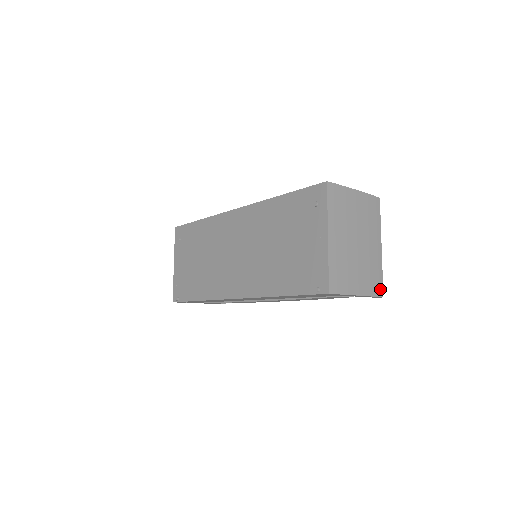
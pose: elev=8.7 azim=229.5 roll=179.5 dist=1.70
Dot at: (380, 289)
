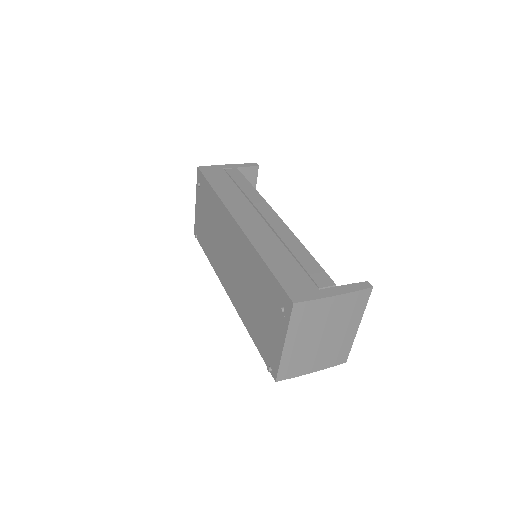
Dot at: (344, 358)
